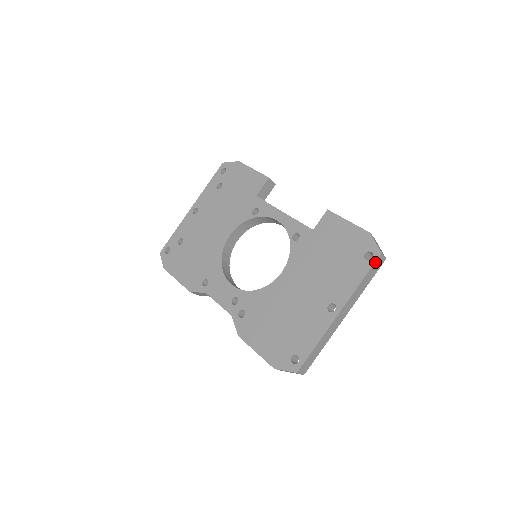
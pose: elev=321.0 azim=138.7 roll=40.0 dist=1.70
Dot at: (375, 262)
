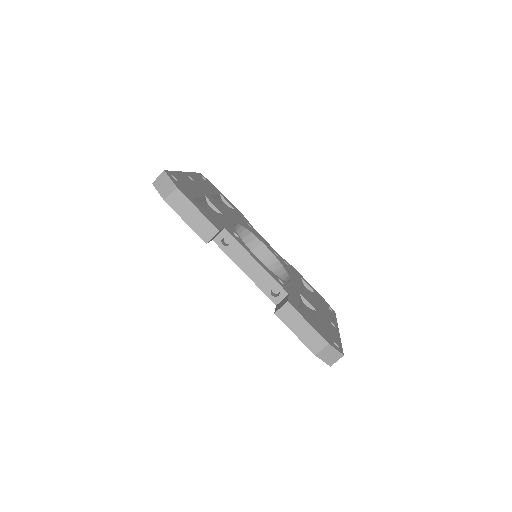
Dot at: occluded
